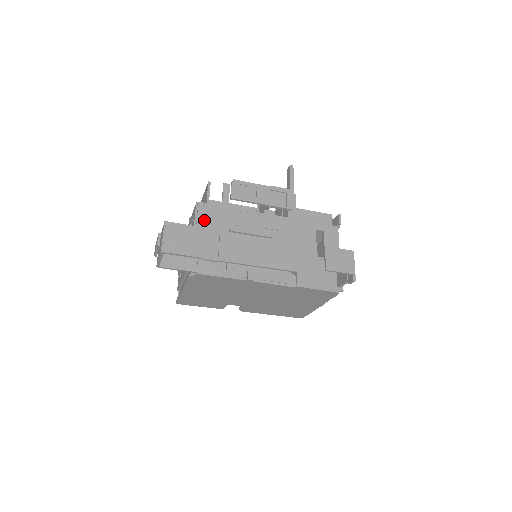
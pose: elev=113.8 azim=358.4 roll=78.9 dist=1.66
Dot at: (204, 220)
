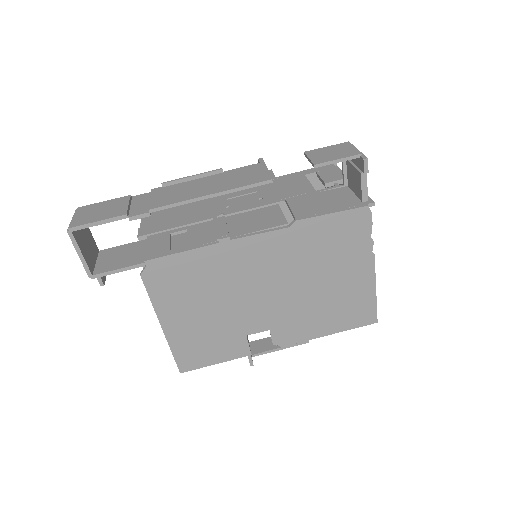
Dot at: (151, 219)
